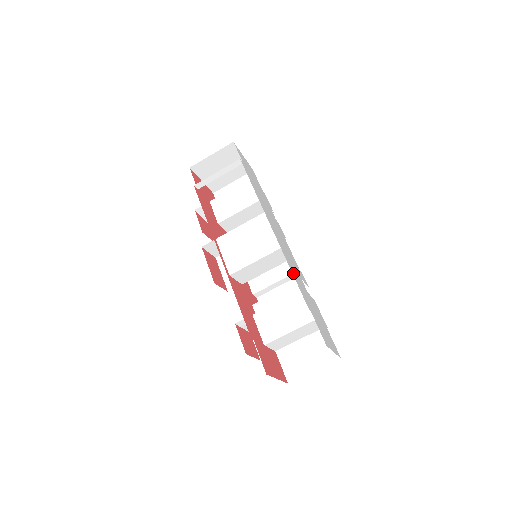
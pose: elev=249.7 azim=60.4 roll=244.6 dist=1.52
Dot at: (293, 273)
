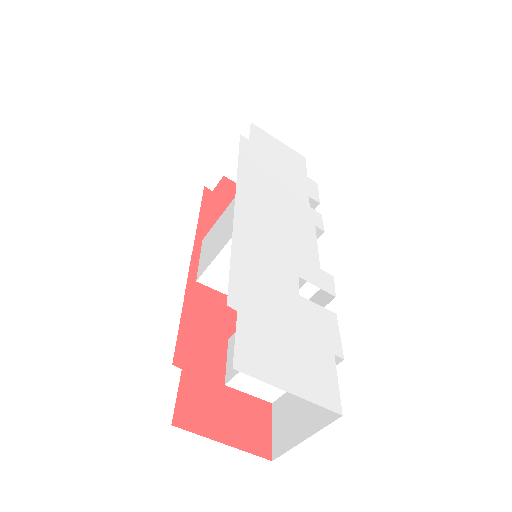
Dot at: (240, 256)
